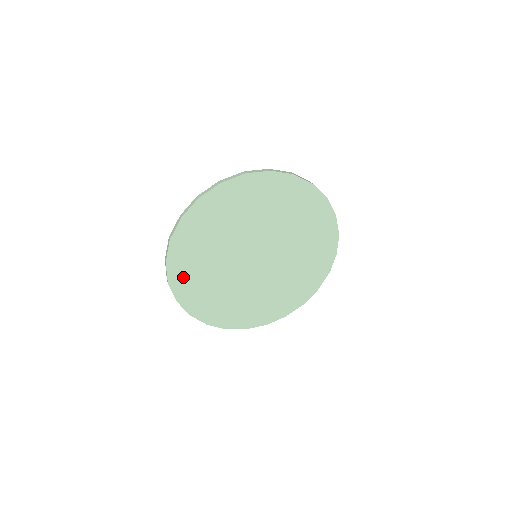
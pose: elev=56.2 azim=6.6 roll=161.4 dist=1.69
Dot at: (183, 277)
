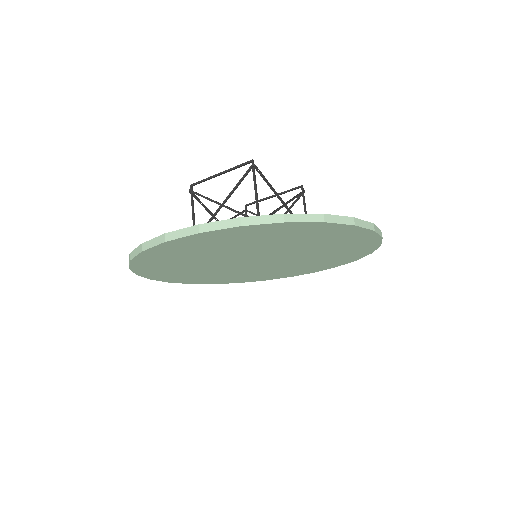
Dot at: (181, 279)
